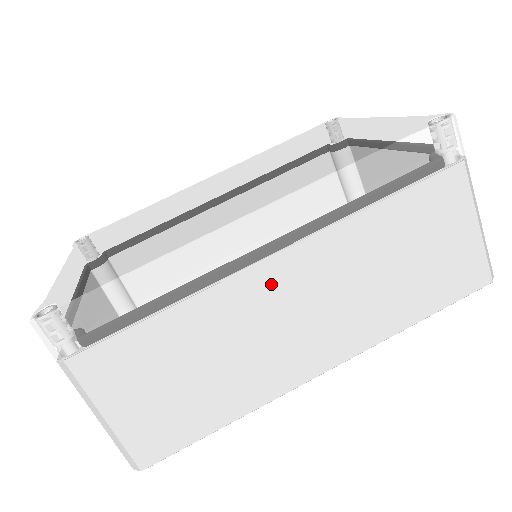
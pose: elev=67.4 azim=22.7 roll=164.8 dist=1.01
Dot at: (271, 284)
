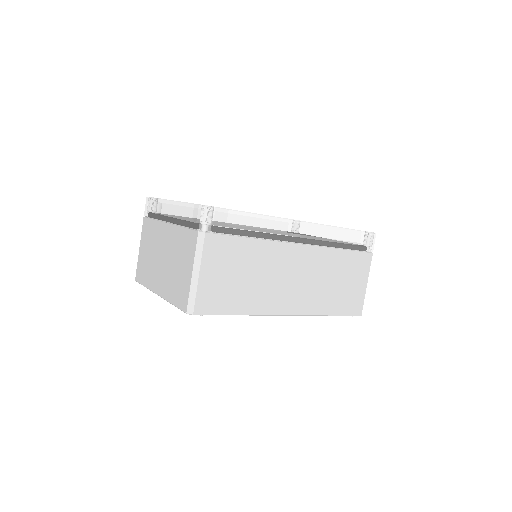
Dot at: (293, 256)
